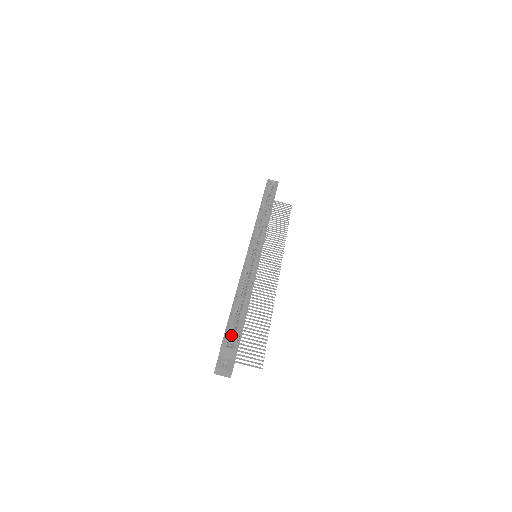
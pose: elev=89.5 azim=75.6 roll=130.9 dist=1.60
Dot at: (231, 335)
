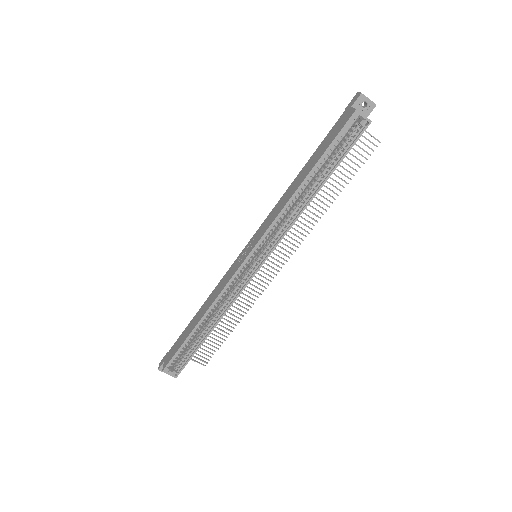
Dot at: occluded
